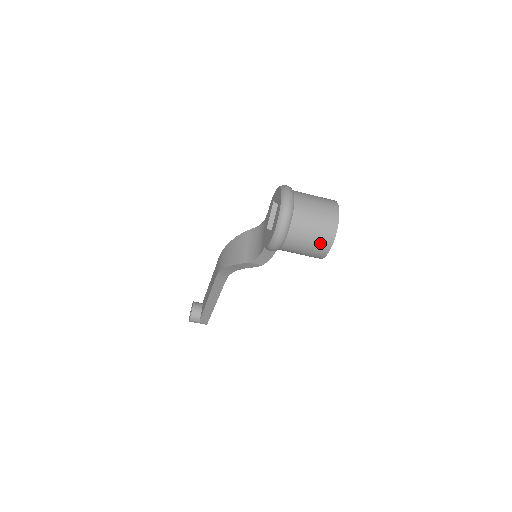
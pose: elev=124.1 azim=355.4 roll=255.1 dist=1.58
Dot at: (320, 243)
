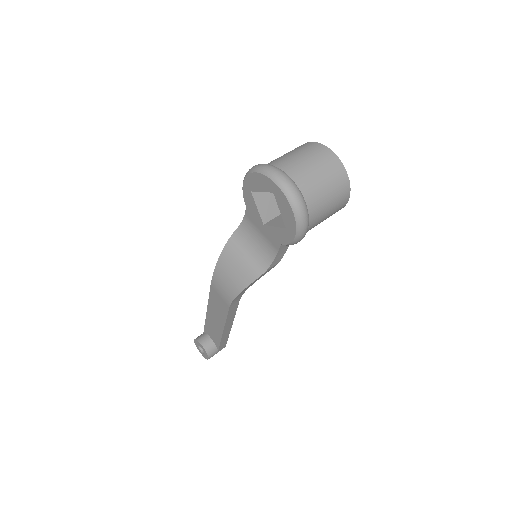
Dot at: (339, 198)
